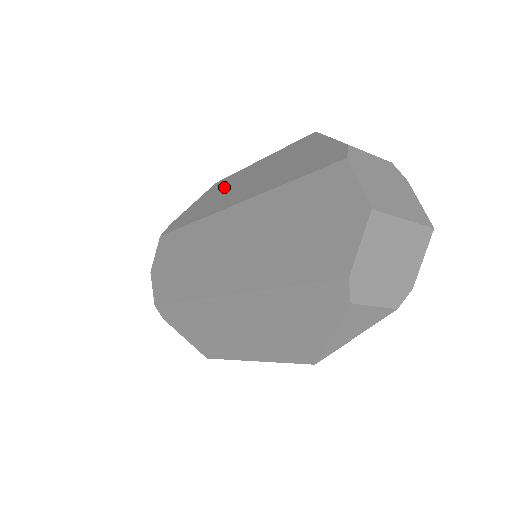
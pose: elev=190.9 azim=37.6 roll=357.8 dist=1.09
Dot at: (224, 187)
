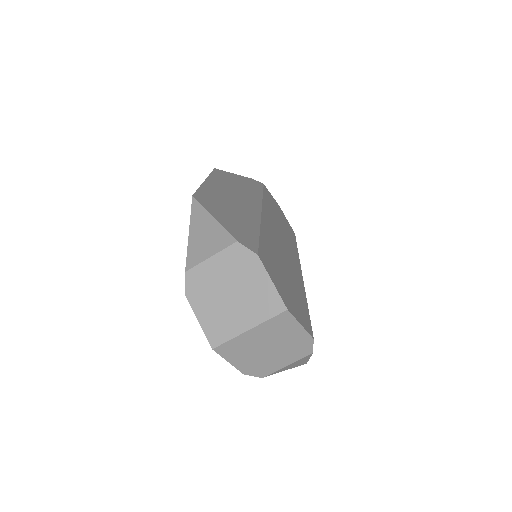
Dot at: occluded
